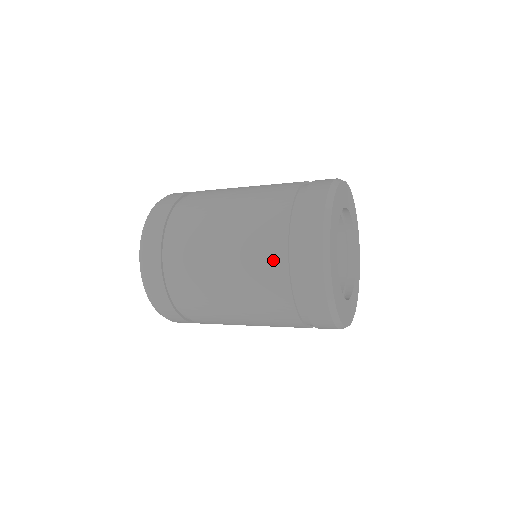
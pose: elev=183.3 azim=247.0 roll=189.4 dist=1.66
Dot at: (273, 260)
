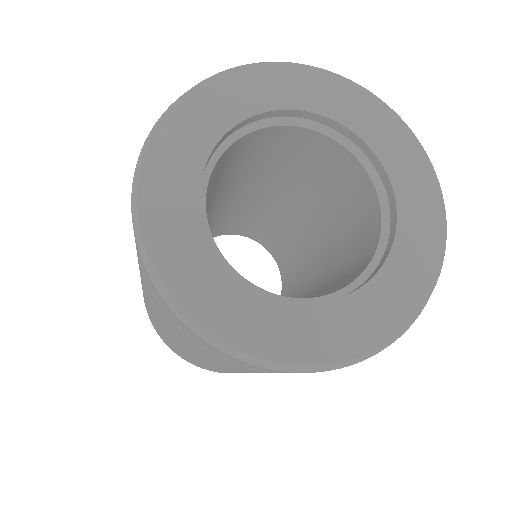
Dot at: occluded
